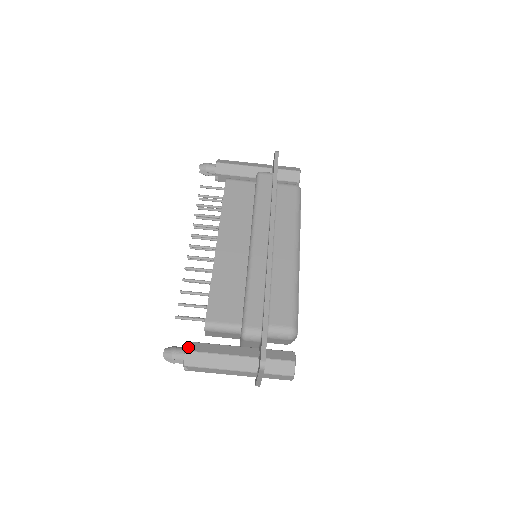
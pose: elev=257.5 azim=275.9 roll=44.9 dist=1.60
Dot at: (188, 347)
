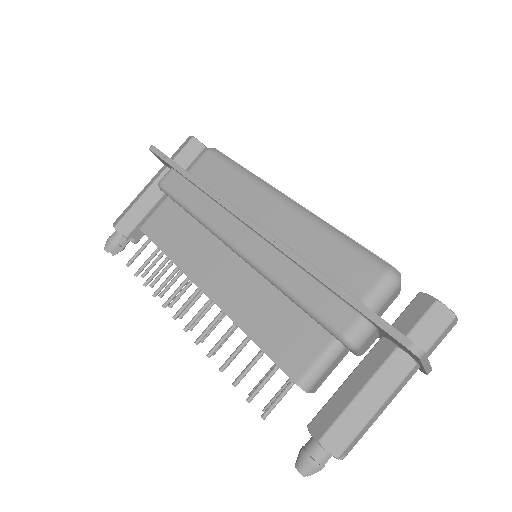
Dot at: (315, 434)
